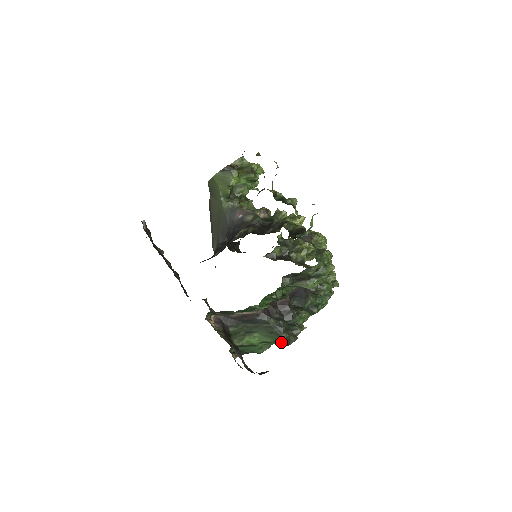
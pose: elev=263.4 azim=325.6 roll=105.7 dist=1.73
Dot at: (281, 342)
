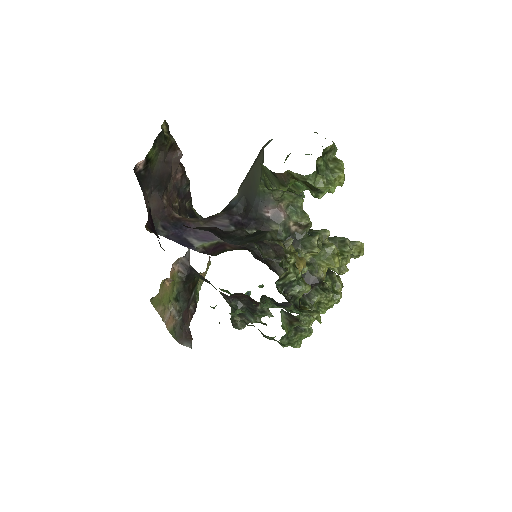
Dot at: occluded
